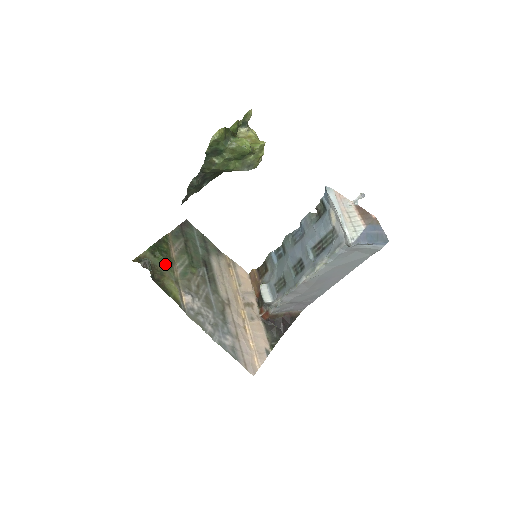
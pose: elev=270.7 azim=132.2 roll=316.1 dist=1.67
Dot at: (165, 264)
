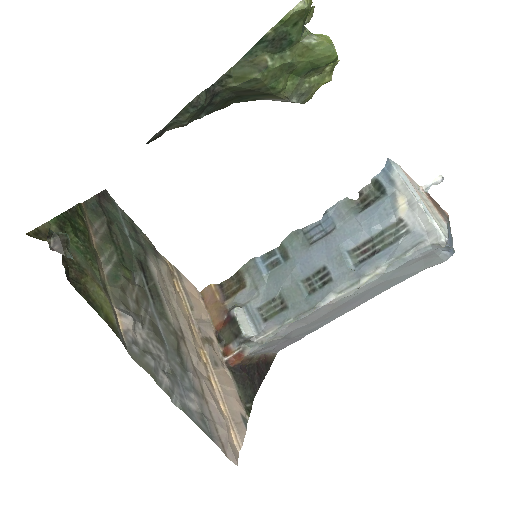
Dot at: (84, 253)
